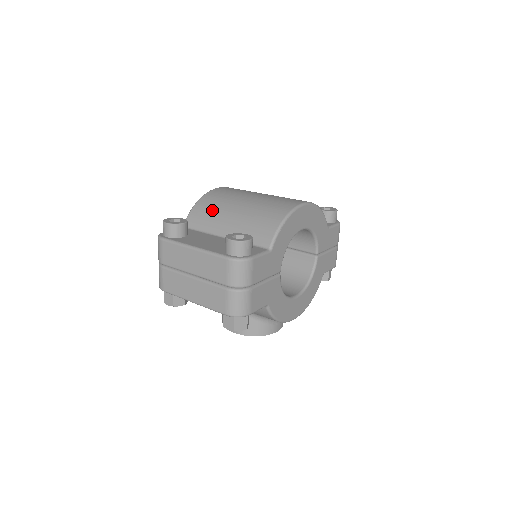
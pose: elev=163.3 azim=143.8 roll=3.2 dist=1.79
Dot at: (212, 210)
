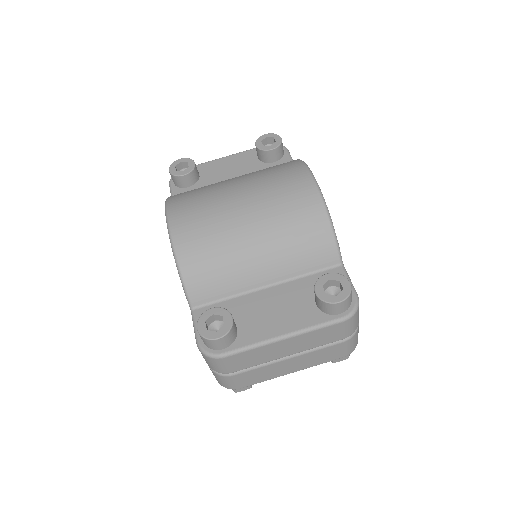
Dot at: (218, 265)
